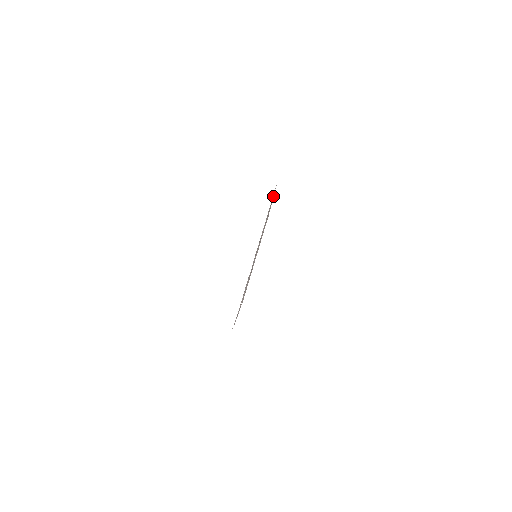
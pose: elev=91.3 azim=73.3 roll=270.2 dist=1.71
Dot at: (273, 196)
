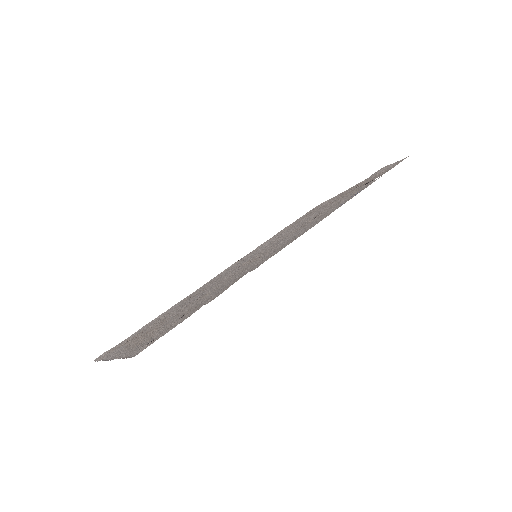
Dot at: (222, 290)
